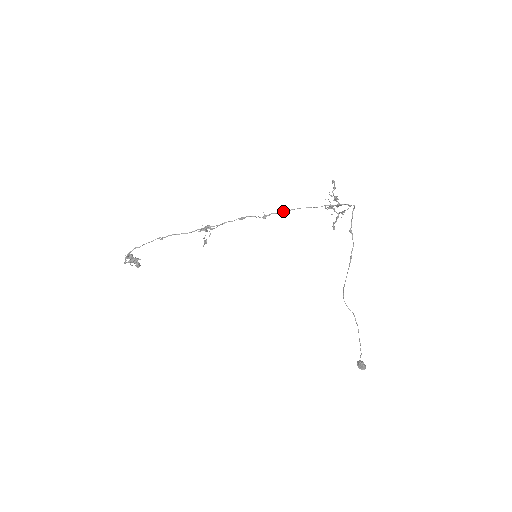
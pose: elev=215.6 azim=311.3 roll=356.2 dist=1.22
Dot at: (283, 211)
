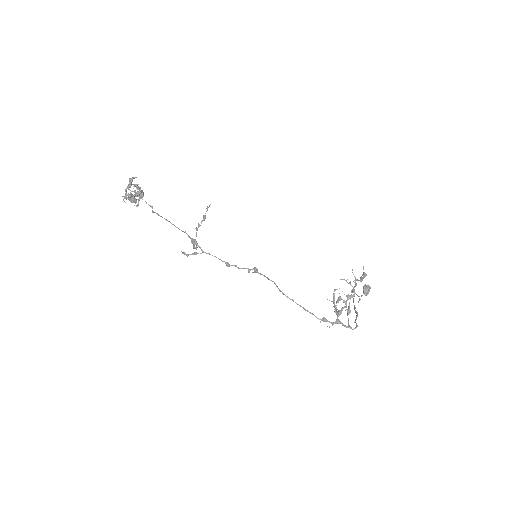
Dot at: (274, 283)
